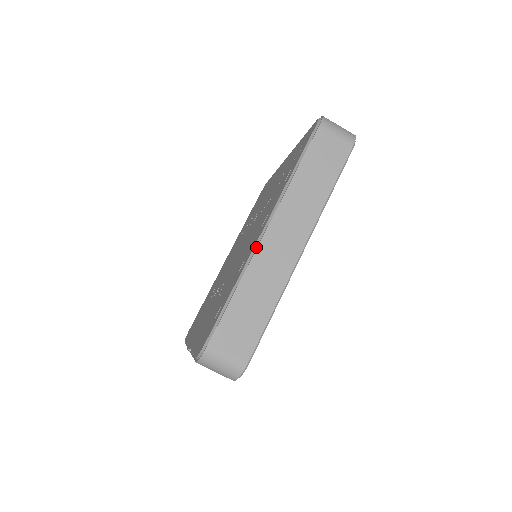
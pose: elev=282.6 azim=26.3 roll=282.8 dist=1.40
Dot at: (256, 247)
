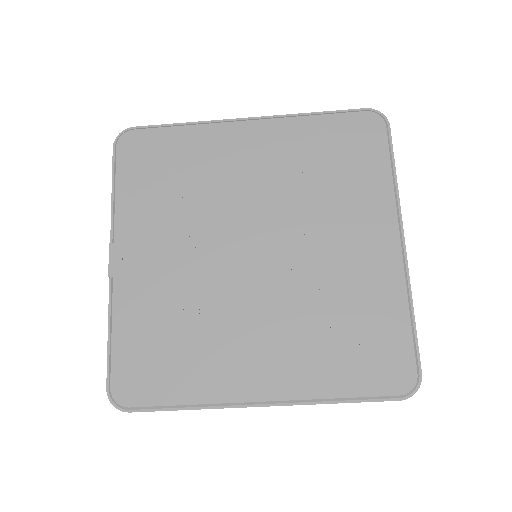
Dot at: (239, 405)
